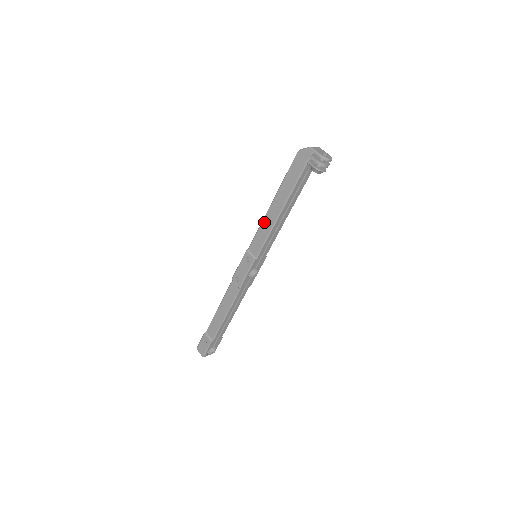
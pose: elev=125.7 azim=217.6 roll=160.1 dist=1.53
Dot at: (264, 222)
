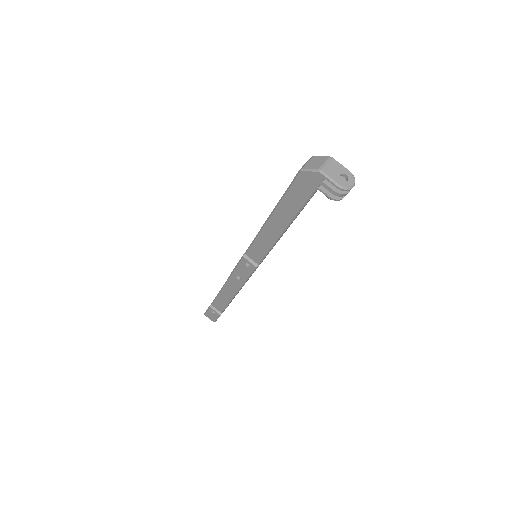
Dot at: (261, 235)
